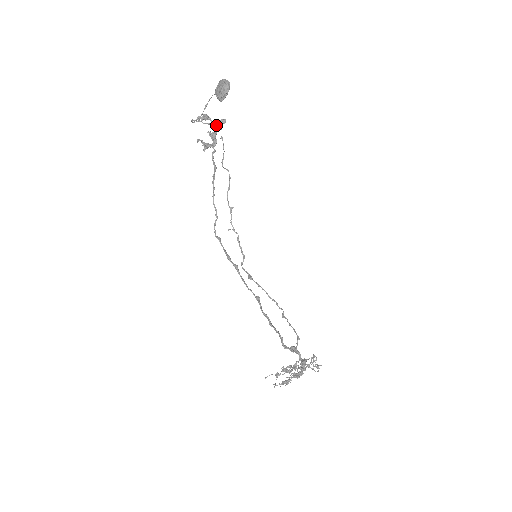
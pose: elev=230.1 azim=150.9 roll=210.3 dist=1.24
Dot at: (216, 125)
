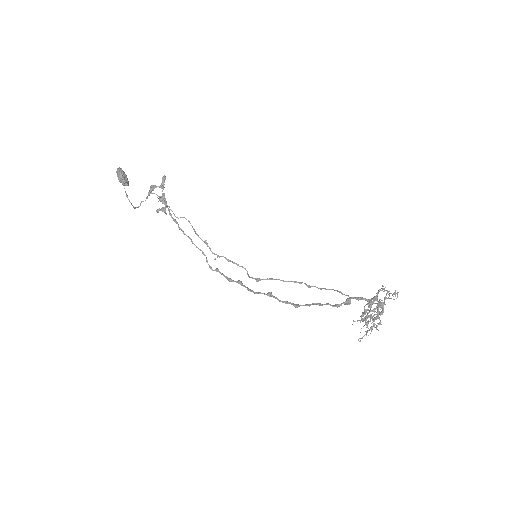
Dot at: (162, 186)
